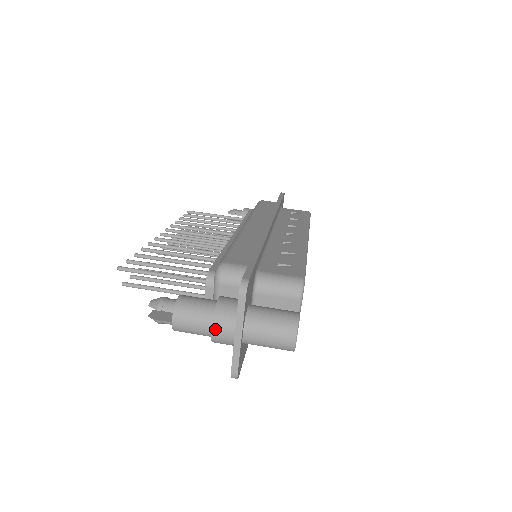
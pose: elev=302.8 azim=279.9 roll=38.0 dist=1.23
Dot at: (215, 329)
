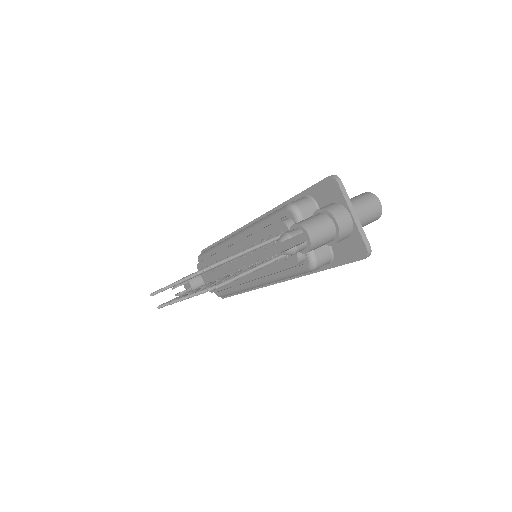
Dot at: (338, 220)
